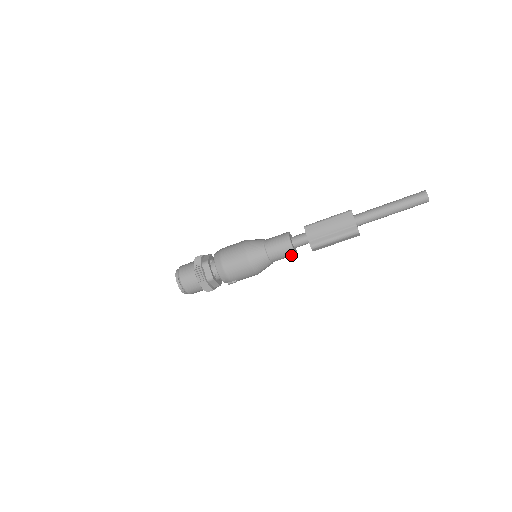
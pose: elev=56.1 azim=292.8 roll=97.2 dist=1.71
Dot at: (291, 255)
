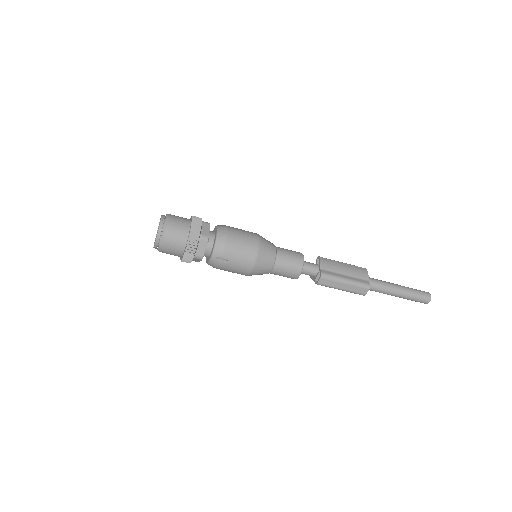
Dot at: (295, 273)
